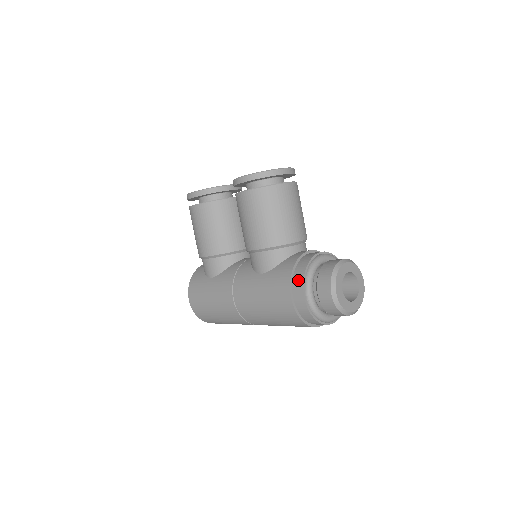
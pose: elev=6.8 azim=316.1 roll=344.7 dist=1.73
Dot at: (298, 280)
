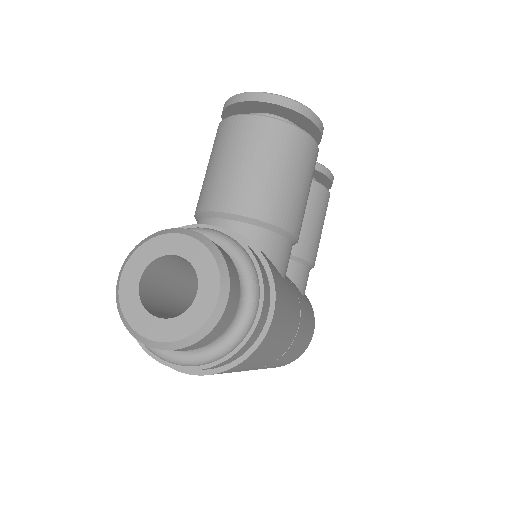
Dot at: occluded
